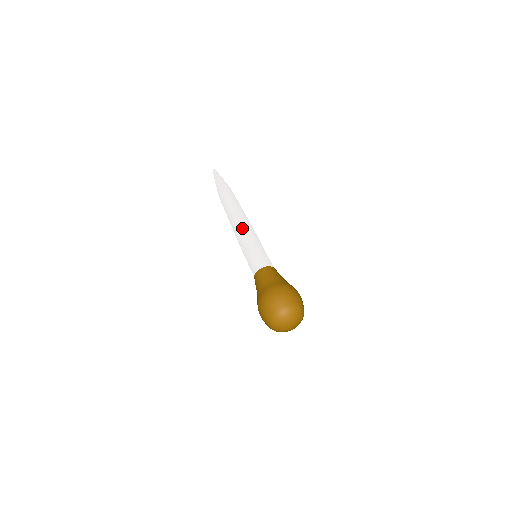
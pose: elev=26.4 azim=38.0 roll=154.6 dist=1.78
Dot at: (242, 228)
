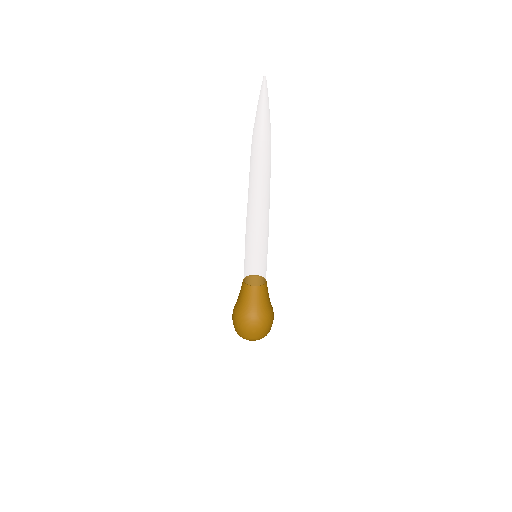
Dot at: (250, 225)
